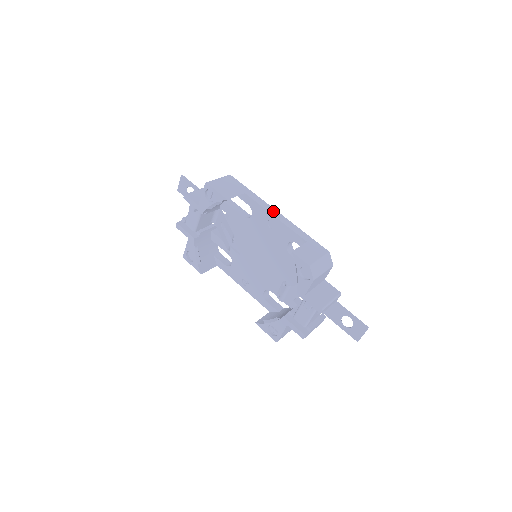
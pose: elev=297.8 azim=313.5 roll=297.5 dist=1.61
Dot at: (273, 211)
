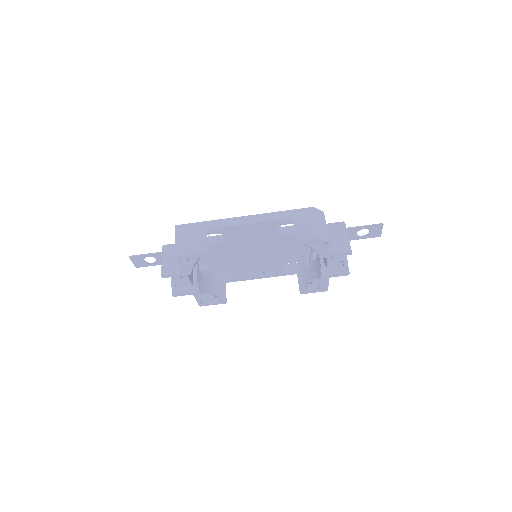
Dot at: (242, 220)
